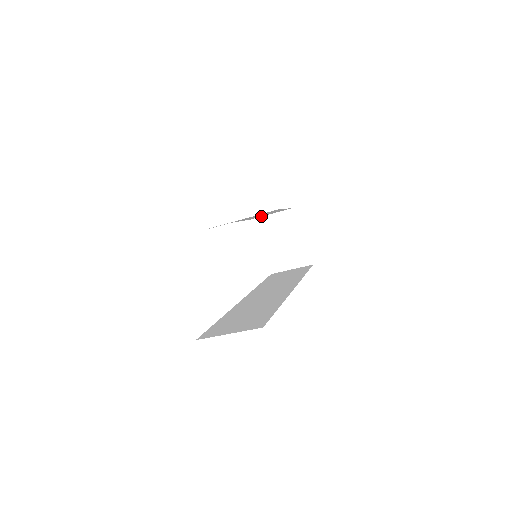
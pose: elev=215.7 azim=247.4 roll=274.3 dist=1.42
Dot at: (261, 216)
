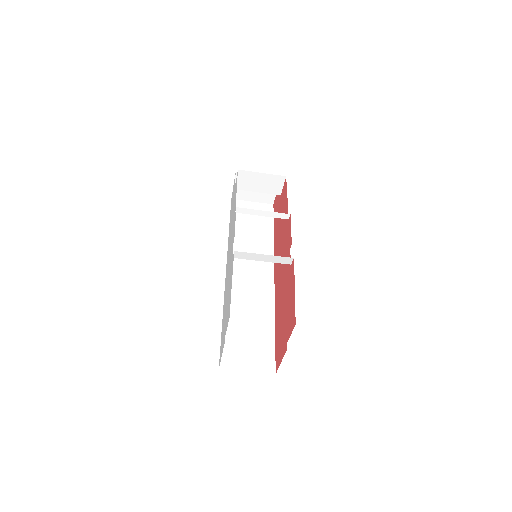
Dot at: occluded
